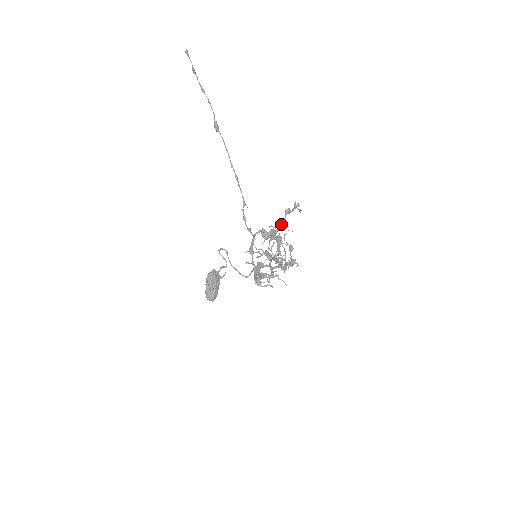
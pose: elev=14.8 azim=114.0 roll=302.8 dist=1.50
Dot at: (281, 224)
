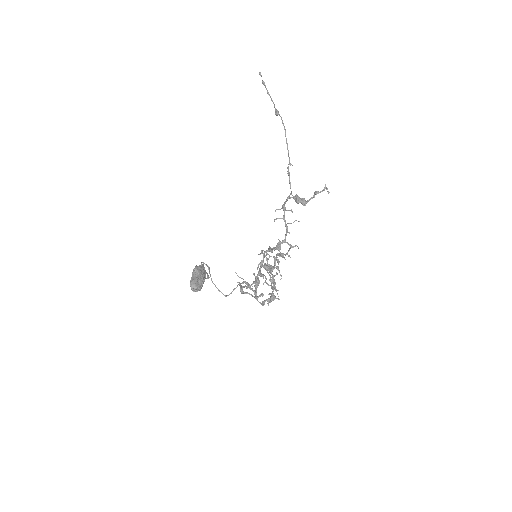
Dot at: occluded
